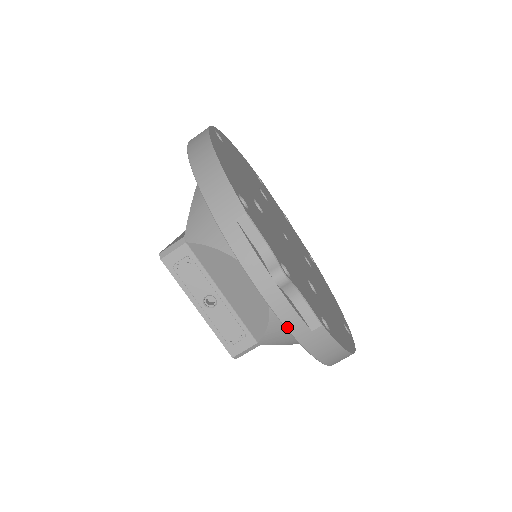
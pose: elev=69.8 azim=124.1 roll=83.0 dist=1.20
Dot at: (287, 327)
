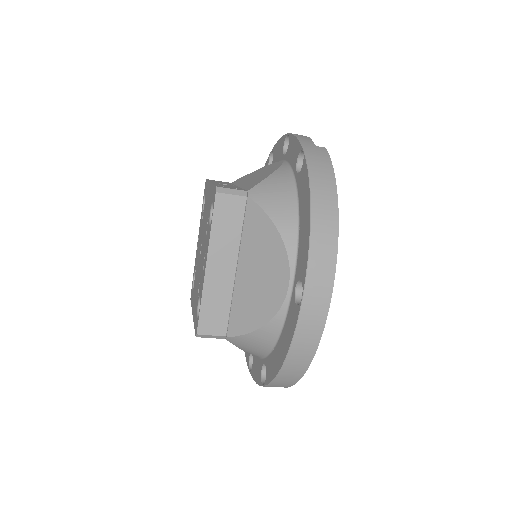
Dot at: occluded
